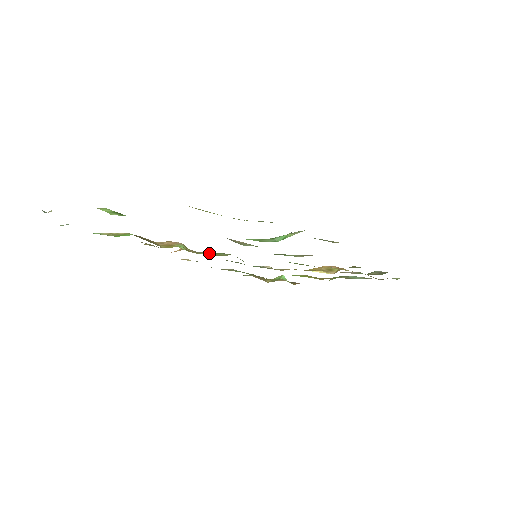
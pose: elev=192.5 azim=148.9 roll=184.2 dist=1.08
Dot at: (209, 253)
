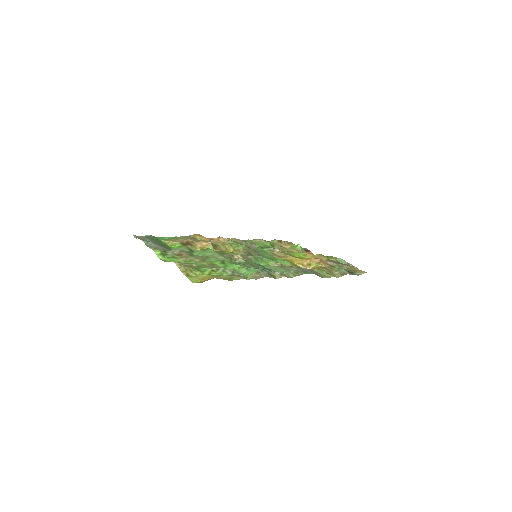
Dot at: (232, 246)
